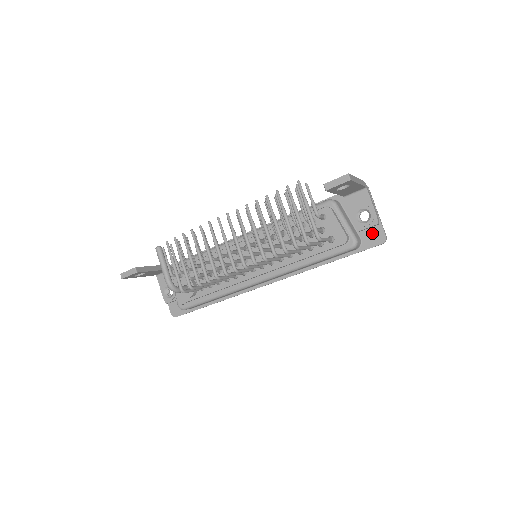
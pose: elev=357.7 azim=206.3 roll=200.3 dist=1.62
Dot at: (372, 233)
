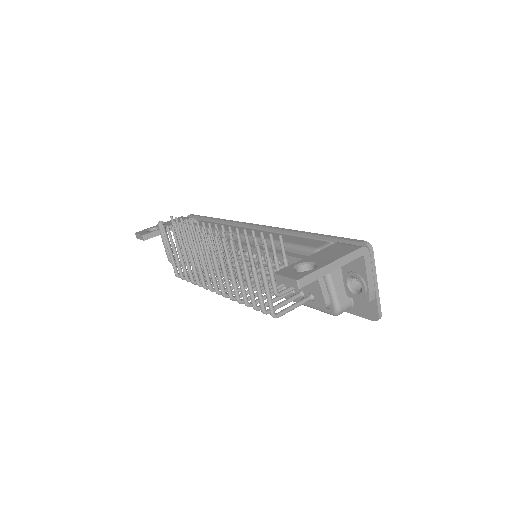
Dot at: (365, 303)
